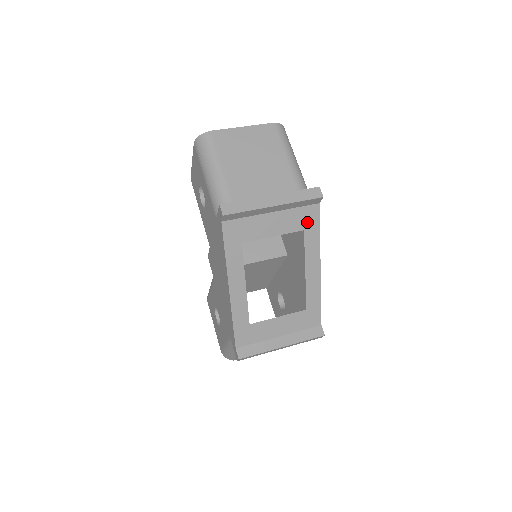
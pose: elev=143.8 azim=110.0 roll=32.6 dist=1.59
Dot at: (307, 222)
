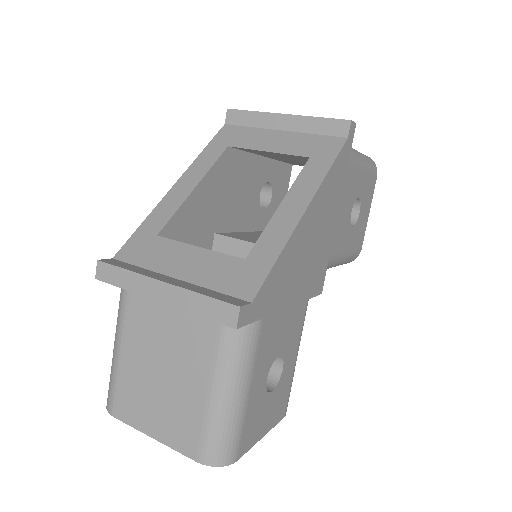
Dot at: (319, 151)
